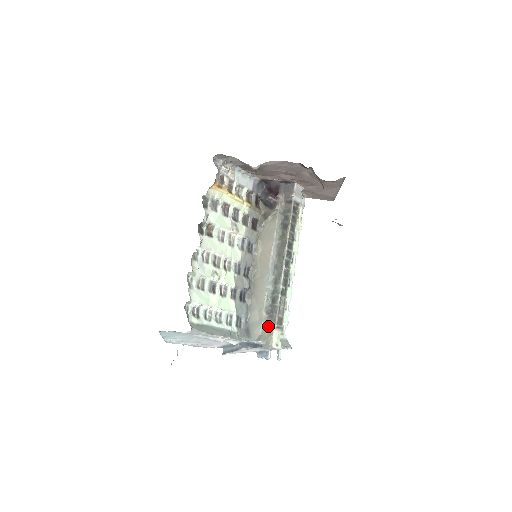
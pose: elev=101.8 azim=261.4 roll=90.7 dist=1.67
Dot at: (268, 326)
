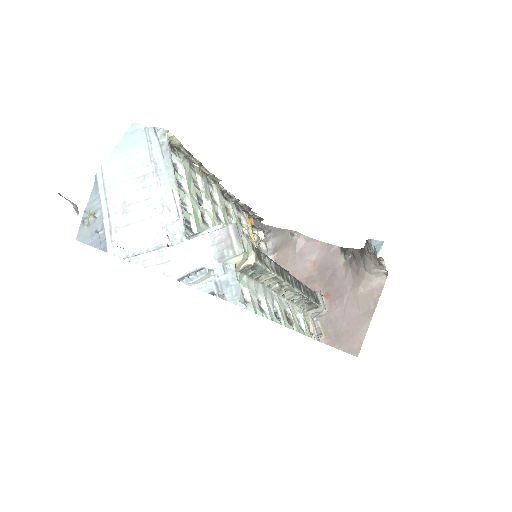
Dot at: occluded
